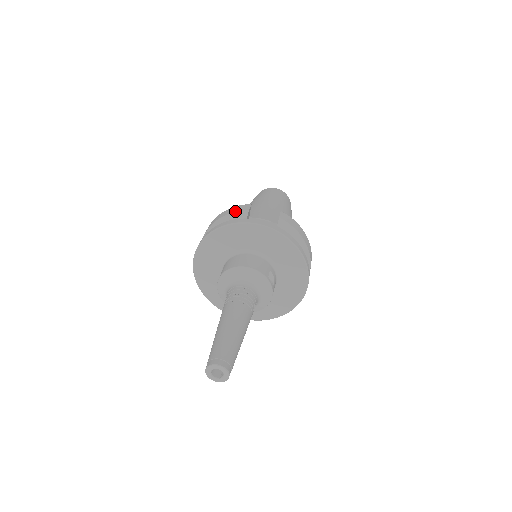
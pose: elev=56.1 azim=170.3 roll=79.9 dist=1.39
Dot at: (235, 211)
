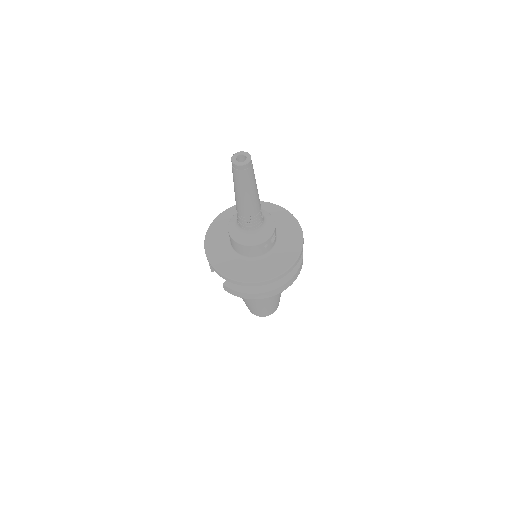
Dot at: occluded
